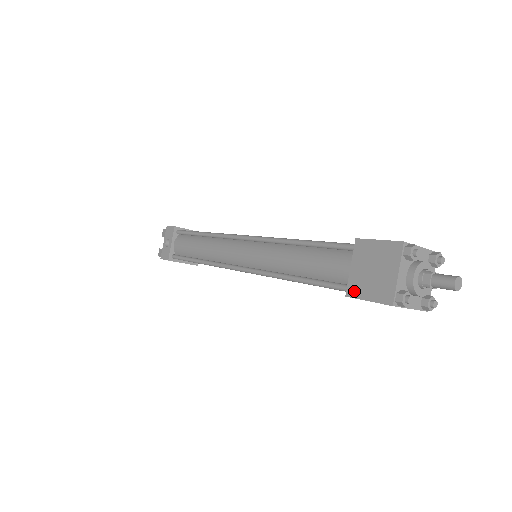
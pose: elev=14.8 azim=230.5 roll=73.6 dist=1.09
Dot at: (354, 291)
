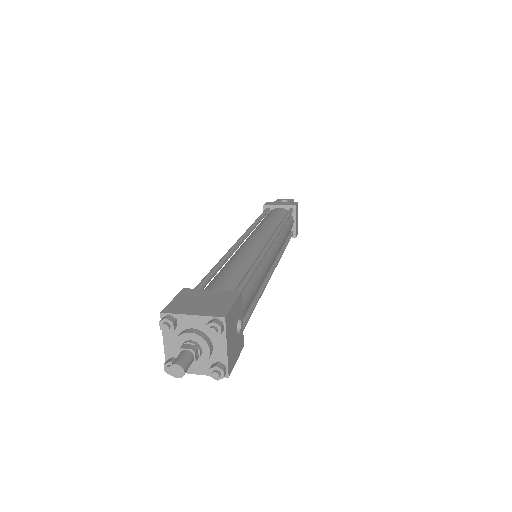
Dot at: occluded
